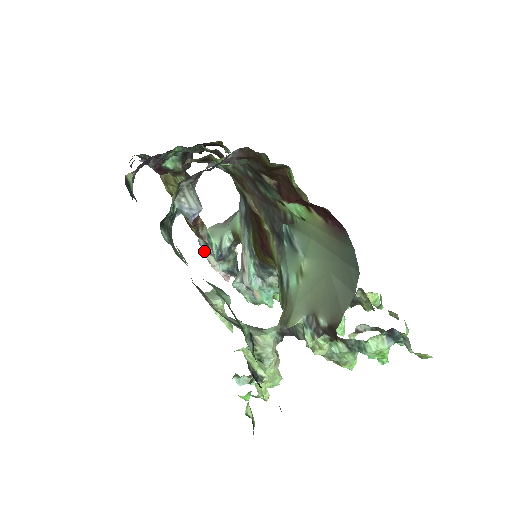
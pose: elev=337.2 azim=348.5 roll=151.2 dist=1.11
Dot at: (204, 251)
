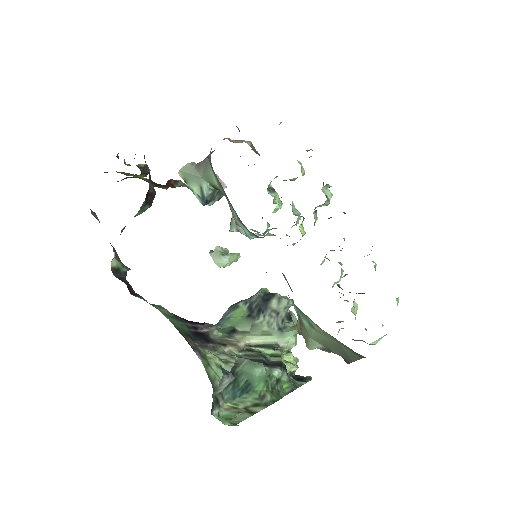
Dot at: occluded
